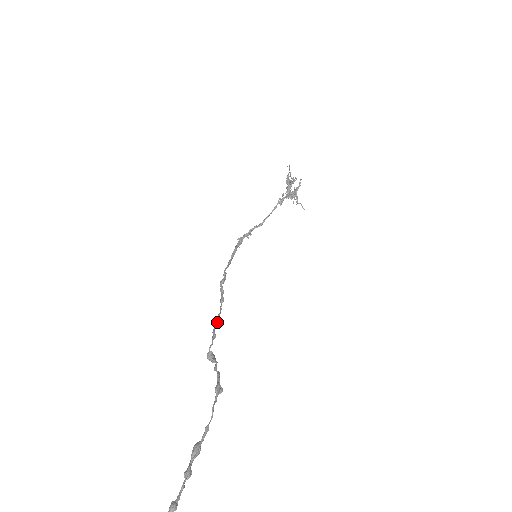
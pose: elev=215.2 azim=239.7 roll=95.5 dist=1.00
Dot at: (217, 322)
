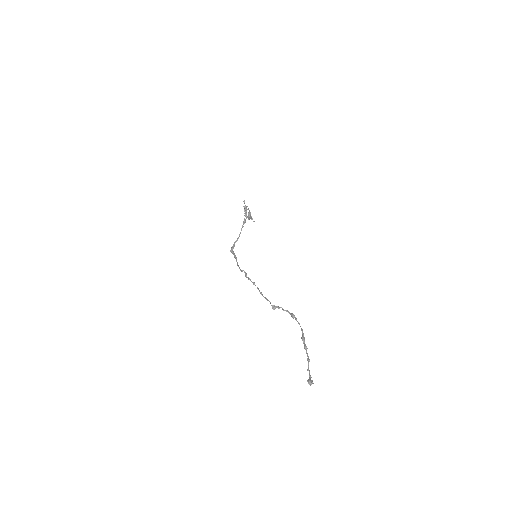
Dot at: occluded
